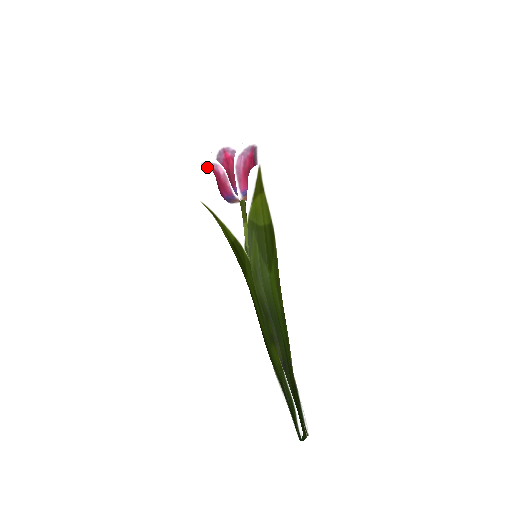
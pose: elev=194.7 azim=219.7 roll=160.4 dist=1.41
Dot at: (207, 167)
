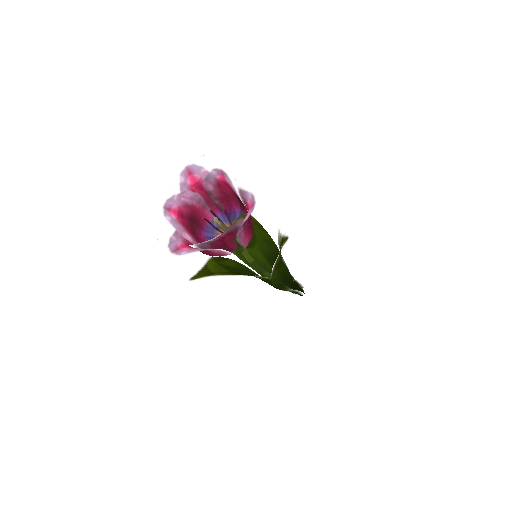
Dot at: (176, 247)
